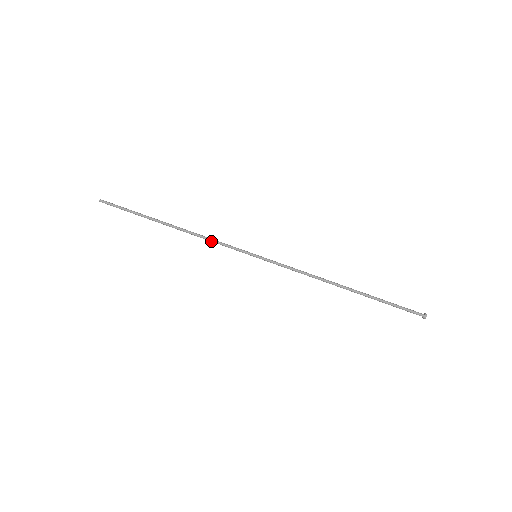
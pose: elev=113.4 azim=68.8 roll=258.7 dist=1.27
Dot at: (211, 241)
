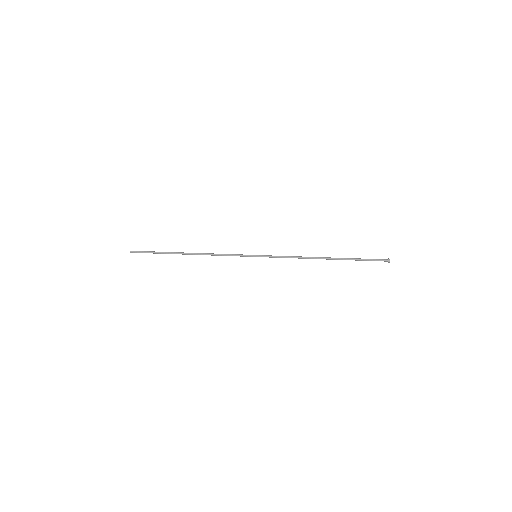
Dot at: (220, 254)
